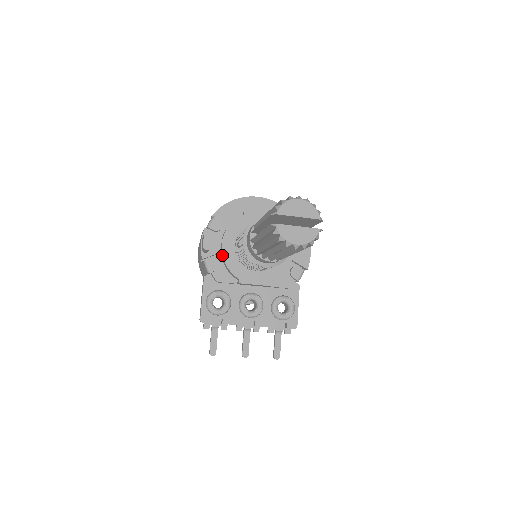
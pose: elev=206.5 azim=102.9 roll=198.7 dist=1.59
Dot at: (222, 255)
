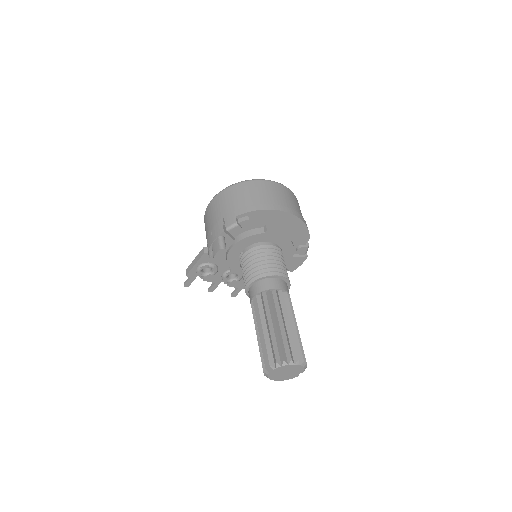
Dot at: (227, 254)
